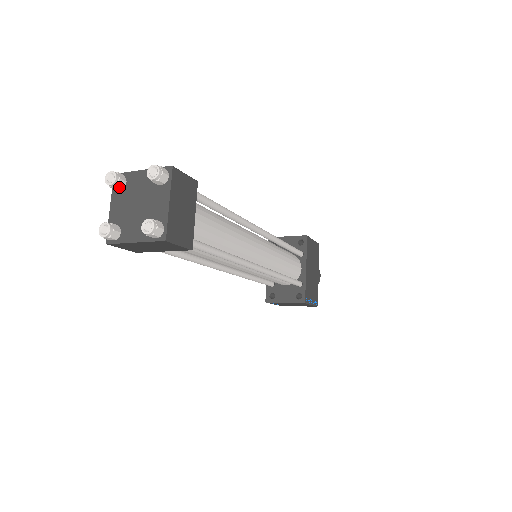
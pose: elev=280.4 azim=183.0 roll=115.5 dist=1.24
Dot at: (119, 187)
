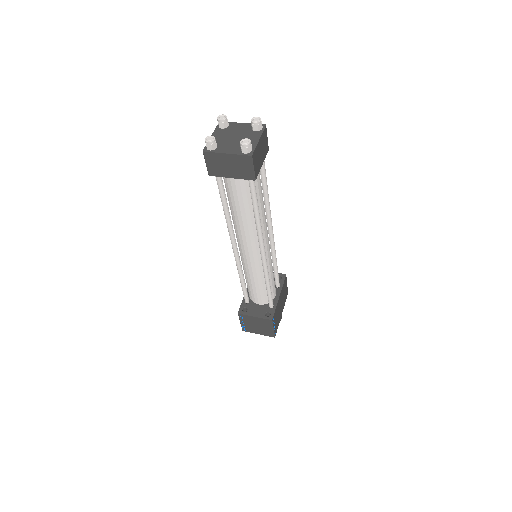
Dot at: (224, 125)
